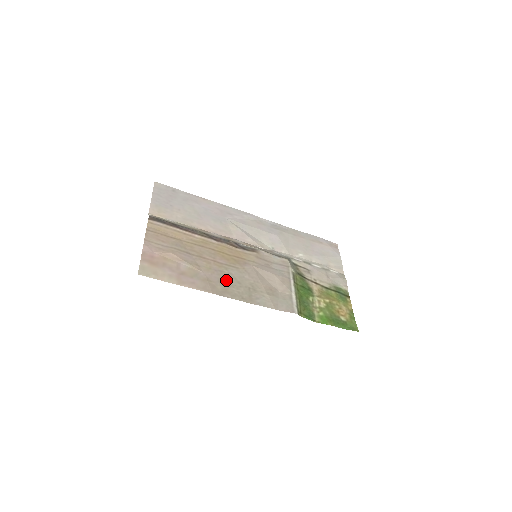
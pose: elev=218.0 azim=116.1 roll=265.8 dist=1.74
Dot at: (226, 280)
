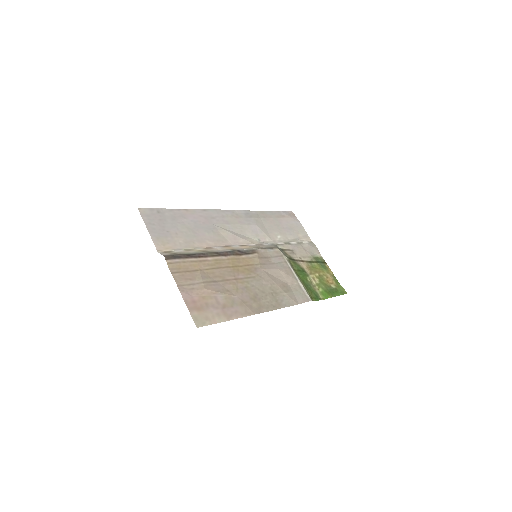
Dot at: (254, 295)
